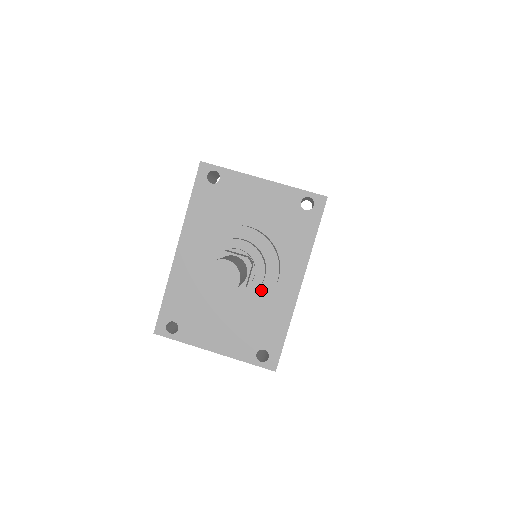
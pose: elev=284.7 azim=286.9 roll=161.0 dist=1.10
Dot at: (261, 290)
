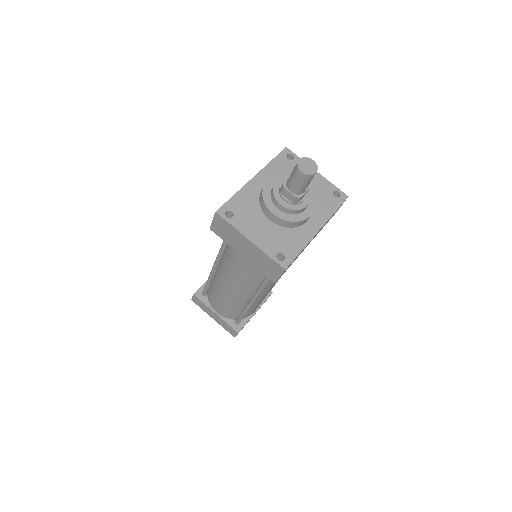
Dot at: (300, 215)
